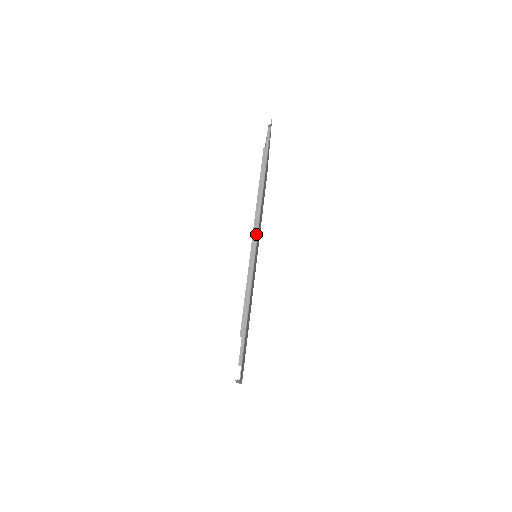
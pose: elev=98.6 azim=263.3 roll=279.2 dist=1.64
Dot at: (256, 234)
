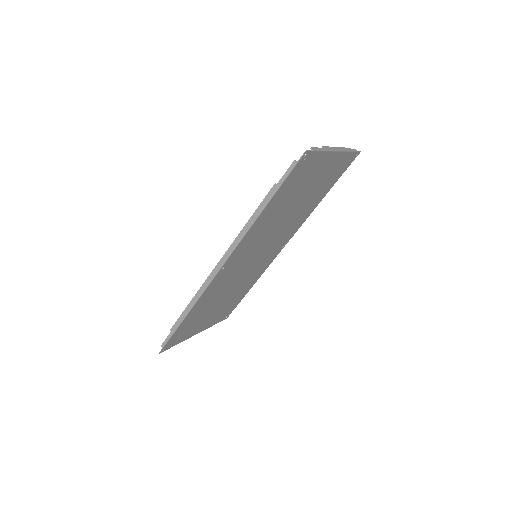
Dot at: (219, 267)
